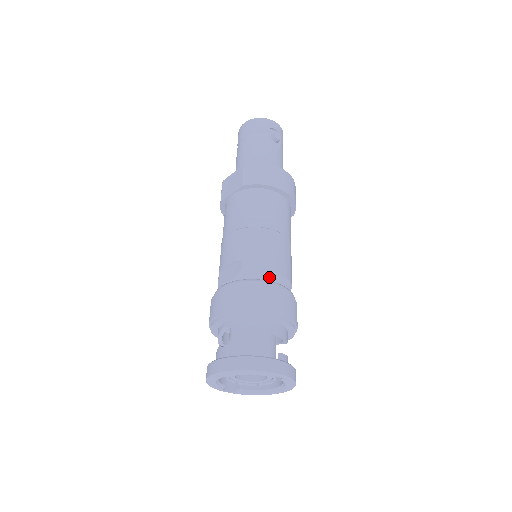
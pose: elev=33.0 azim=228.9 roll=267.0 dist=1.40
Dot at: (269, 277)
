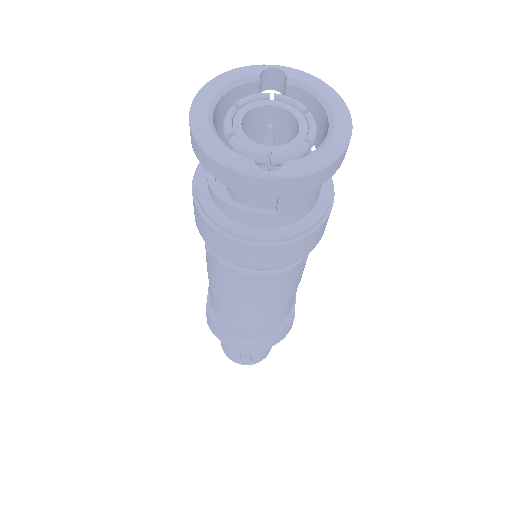
Dot at: occluded
